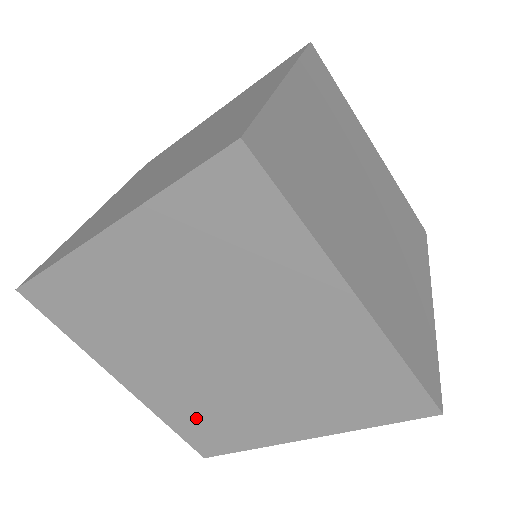
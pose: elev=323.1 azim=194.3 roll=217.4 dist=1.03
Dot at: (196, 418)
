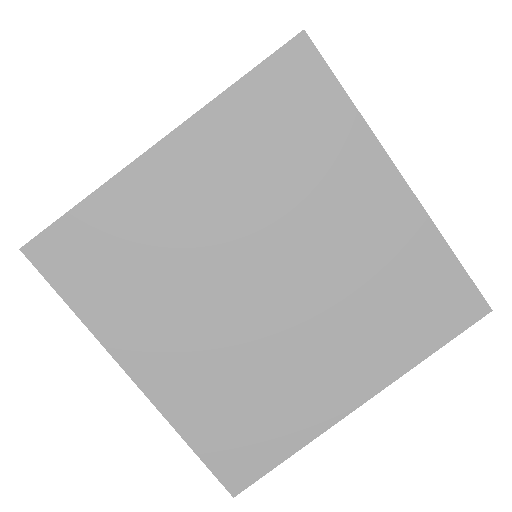
Dot at: occluded
